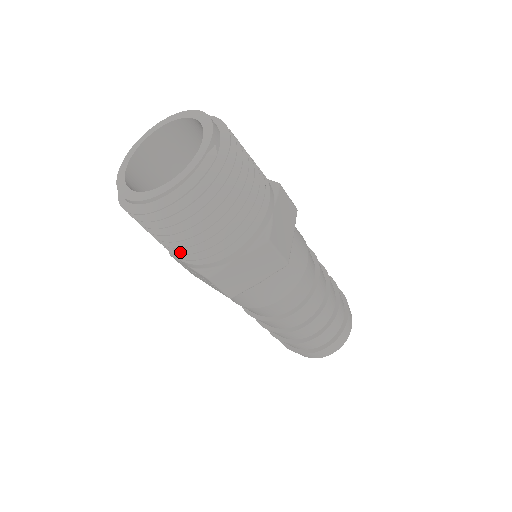
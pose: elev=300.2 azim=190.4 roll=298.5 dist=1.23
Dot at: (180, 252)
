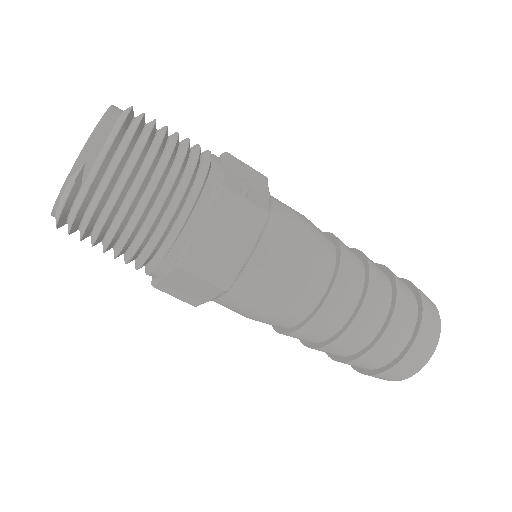
Dot at: occluded
